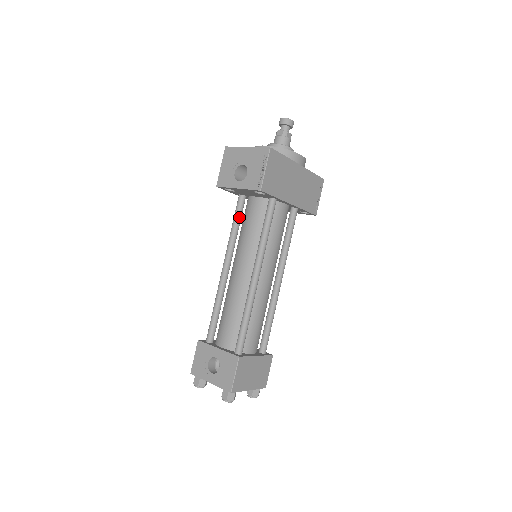
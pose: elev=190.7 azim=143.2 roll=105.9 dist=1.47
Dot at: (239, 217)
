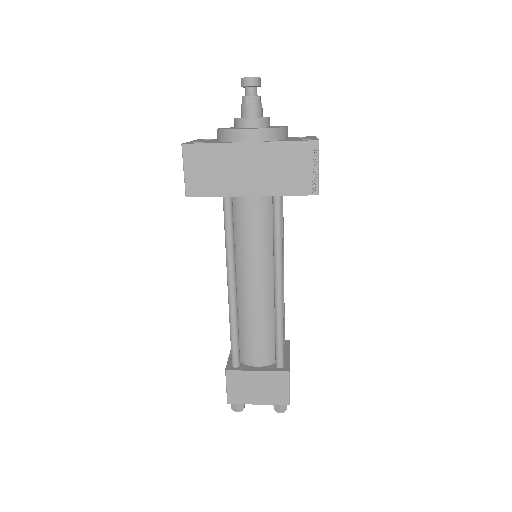
Dot at: occluded
